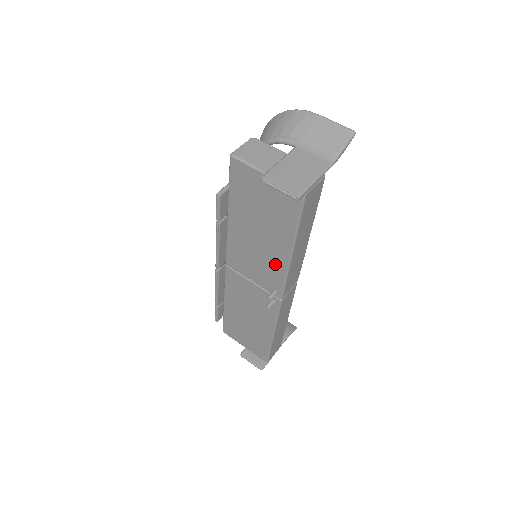
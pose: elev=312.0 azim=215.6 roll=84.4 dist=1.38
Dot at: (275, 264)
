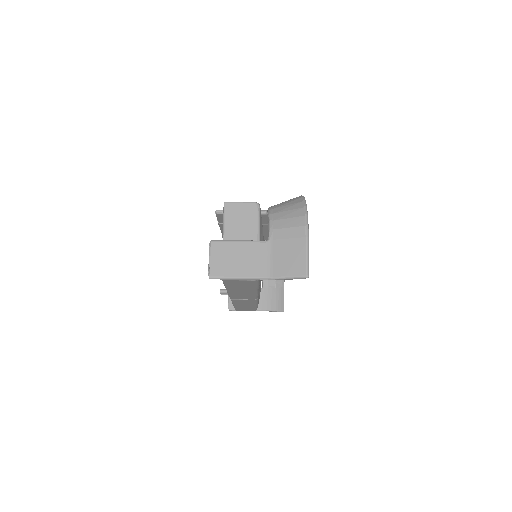
Dot at: occluded
